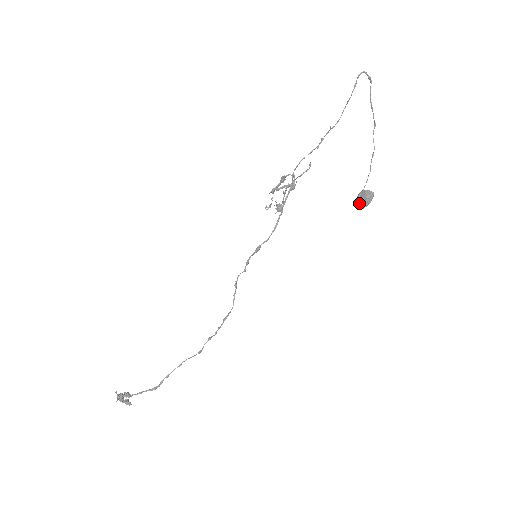
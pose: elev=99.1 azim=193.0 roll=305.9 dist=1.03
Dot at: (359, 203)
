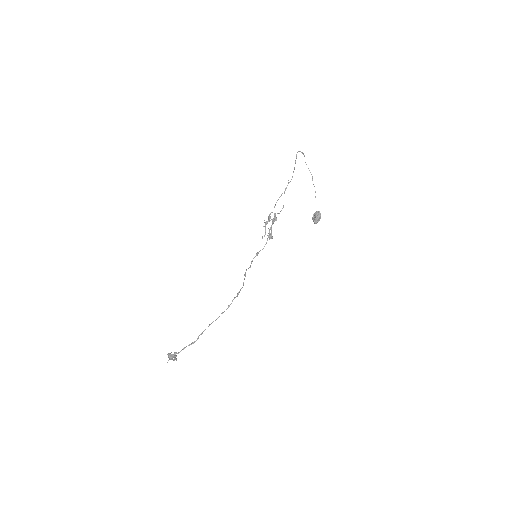
Dot at: (314, 220)
